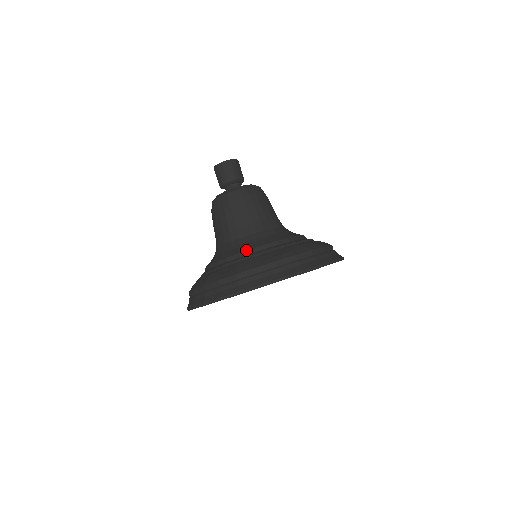
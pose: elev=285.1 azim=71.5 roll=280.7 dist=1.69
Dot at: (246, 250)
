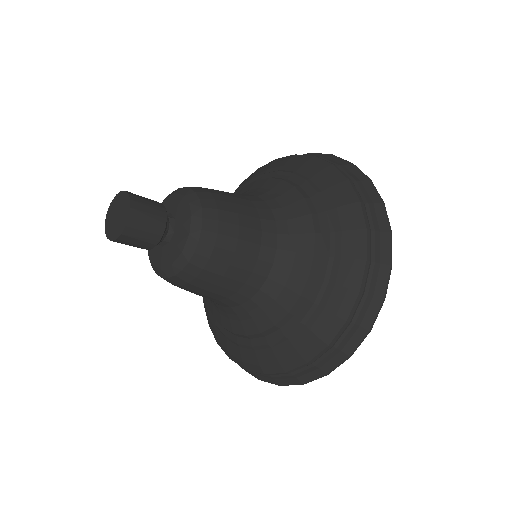
Dot at: (305, 283)
